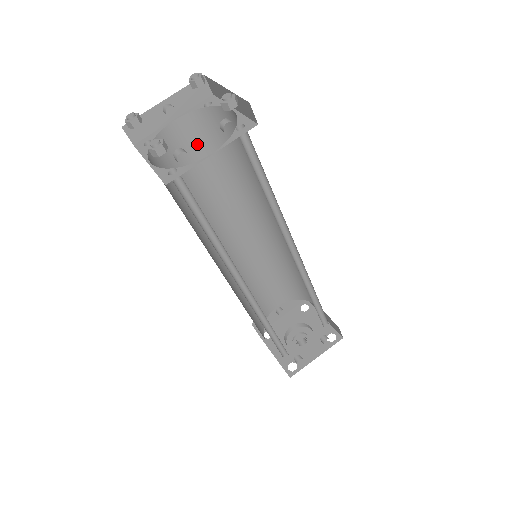
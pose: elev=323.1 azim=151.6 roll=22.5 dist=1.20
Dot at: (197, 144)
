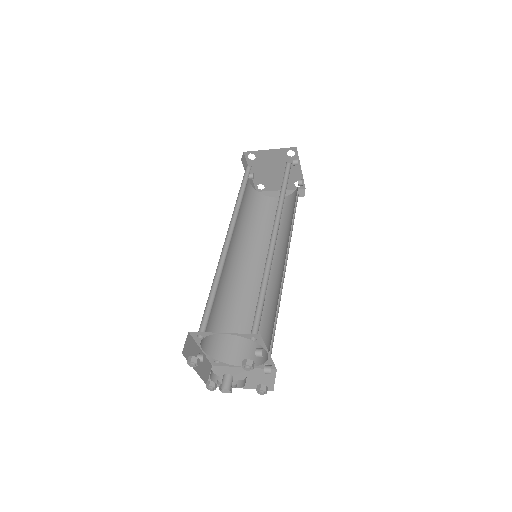
Dot at: (247, 198)
